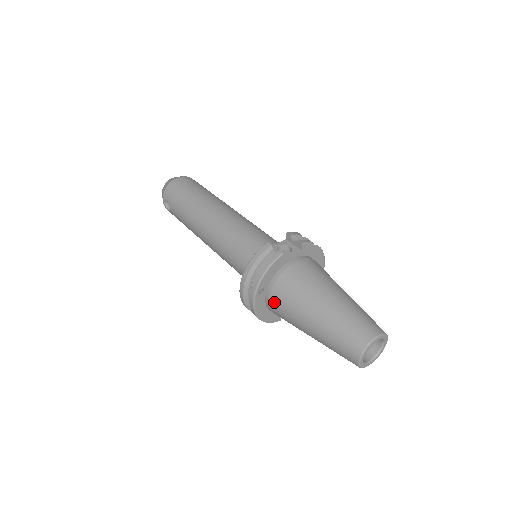
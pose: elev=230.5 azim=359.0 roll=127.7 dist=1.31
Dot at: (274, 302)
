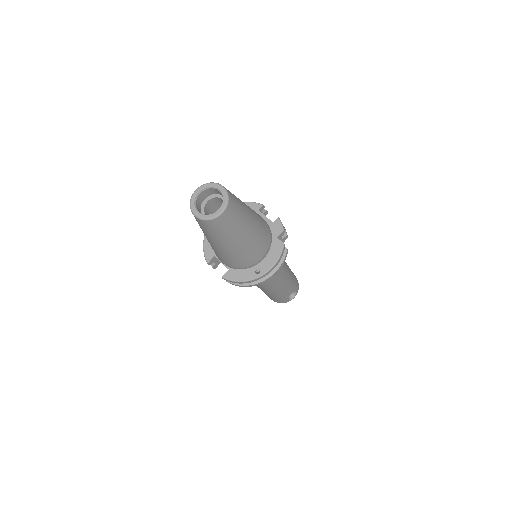
Dot at: occluded
